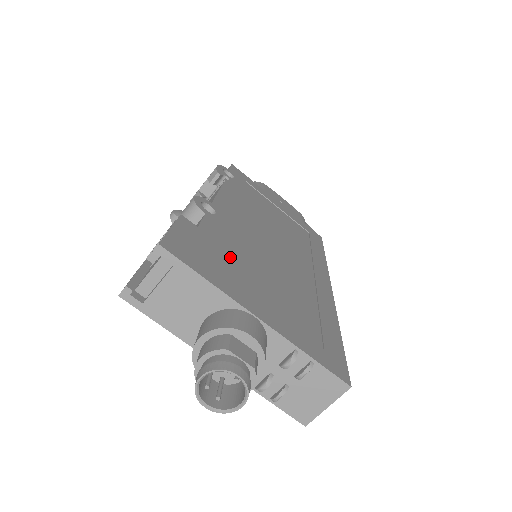
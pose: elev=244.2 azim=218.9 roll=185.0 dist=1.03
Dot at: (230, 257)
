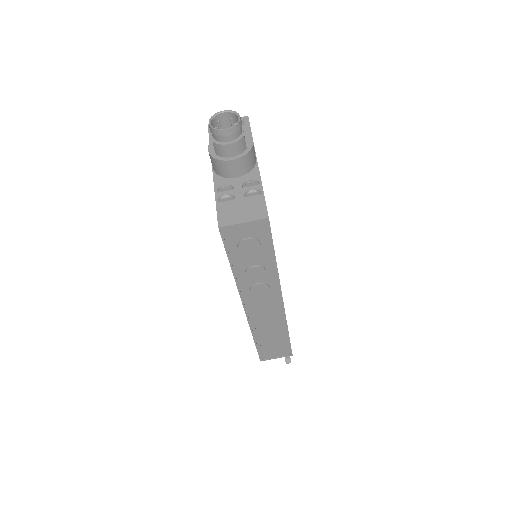
Dot at: occluded
